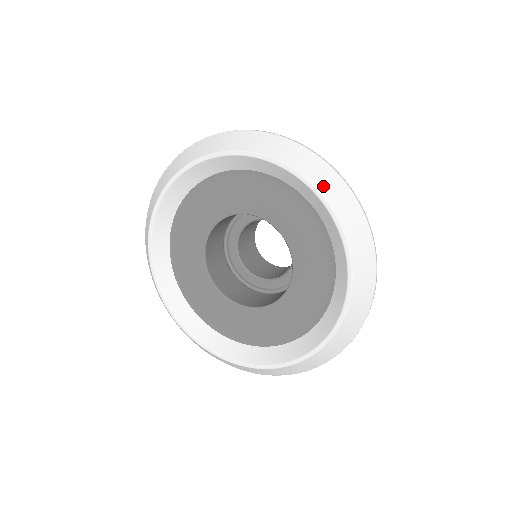
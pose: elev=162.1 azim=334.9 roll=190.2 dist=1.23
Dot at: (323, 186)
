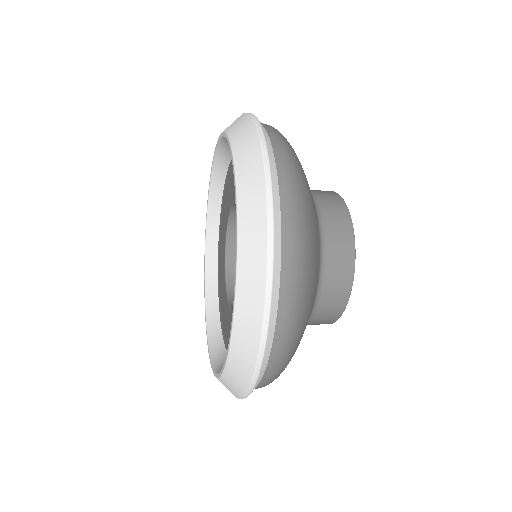
Dot at: (232, 129)
